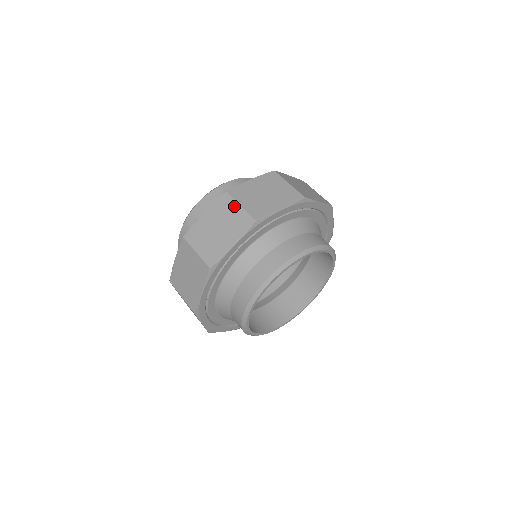
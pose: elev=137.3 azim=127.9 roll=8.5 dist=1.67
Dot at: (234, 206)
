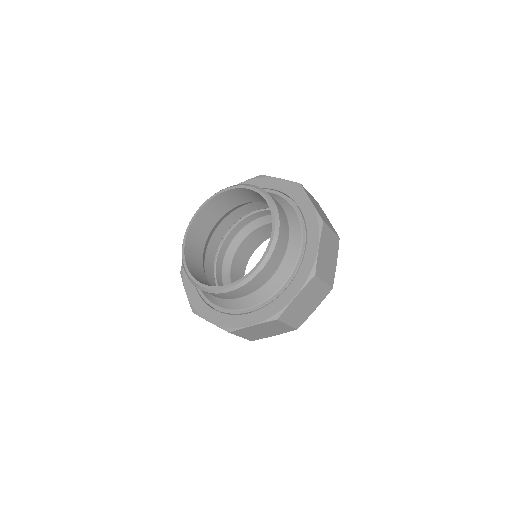
Dot at: (320, 284)
